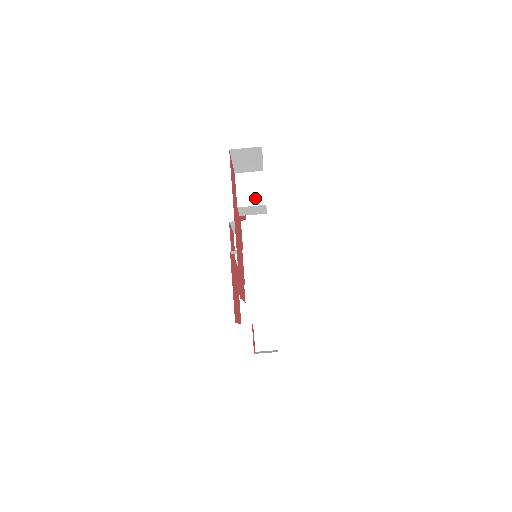
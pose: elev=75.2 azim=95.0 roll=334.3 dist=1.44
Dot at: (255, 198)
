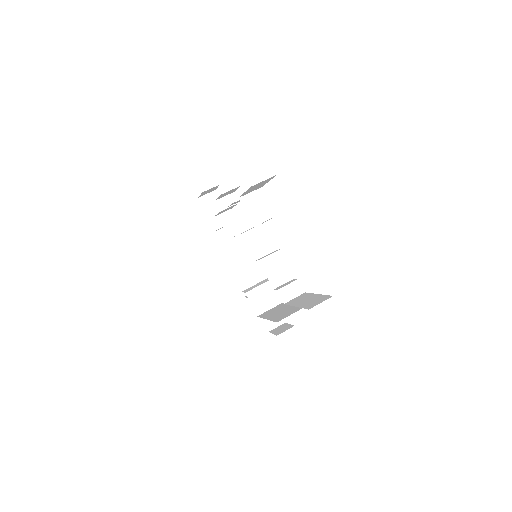
Dot at: (264, 214)
